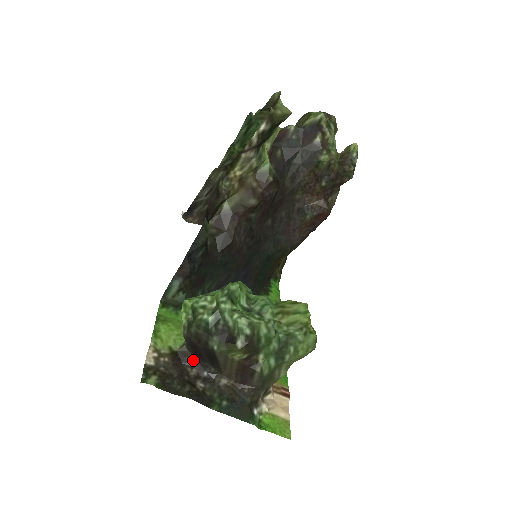
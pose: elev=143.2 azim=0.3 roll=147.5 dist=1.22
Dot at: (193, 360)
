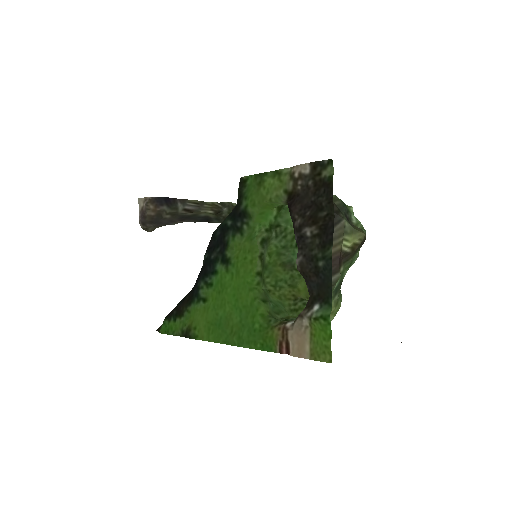
Dot at: (292, 219)
